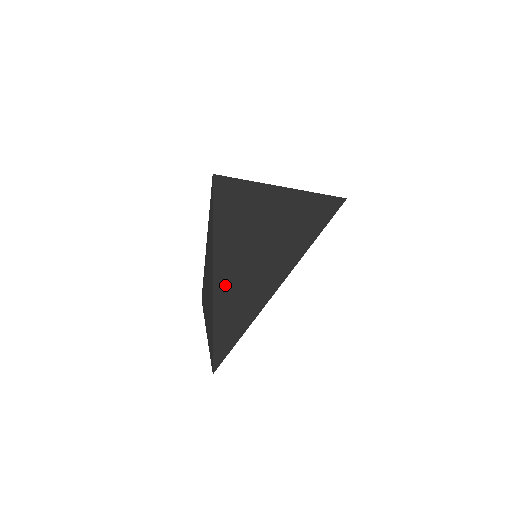
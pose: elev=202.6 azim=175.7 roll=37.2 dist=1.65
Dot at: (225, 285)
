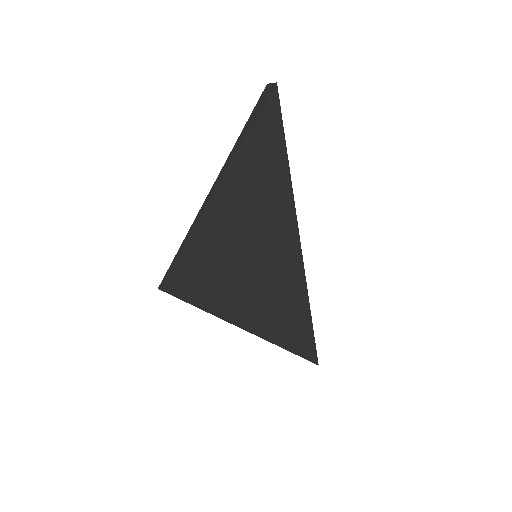
Dot at: (268, 322)
